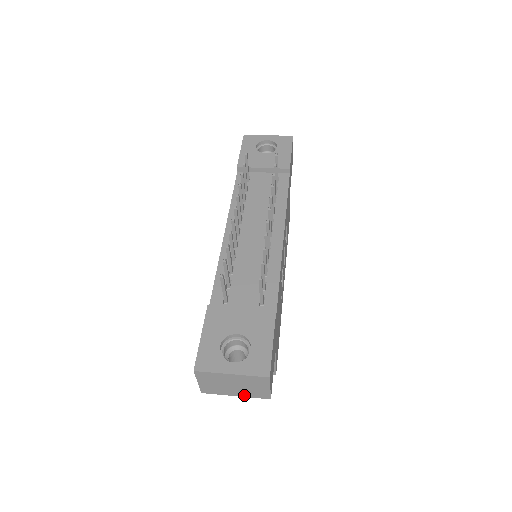
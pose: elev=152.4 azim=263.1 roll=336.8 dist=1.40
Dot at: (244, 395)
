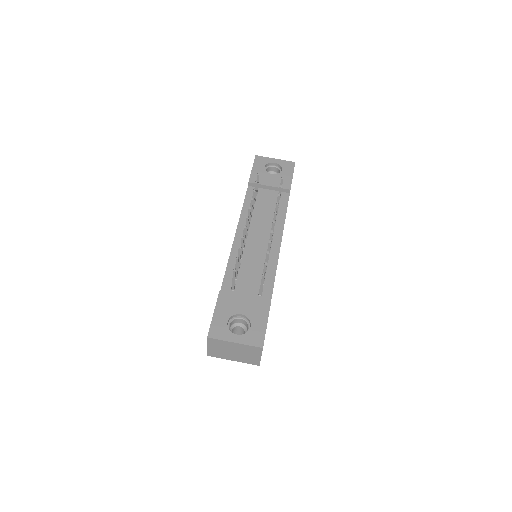
Dot at: (240, 360)
